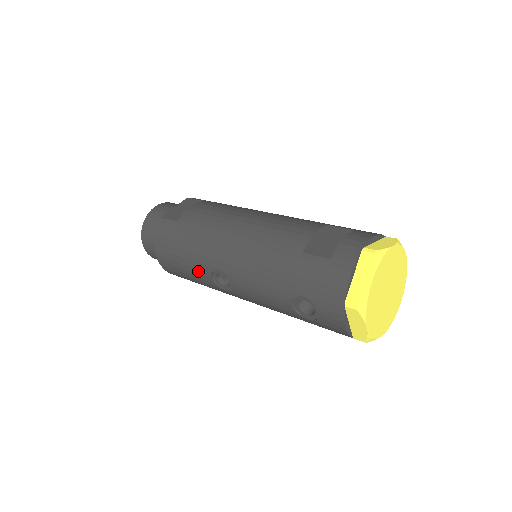
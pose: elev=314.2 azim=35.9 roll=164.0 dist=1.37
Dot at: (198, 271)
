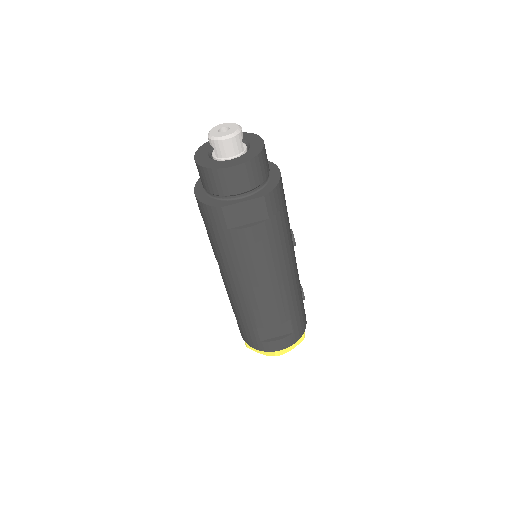
Dot at: (210, 242)
